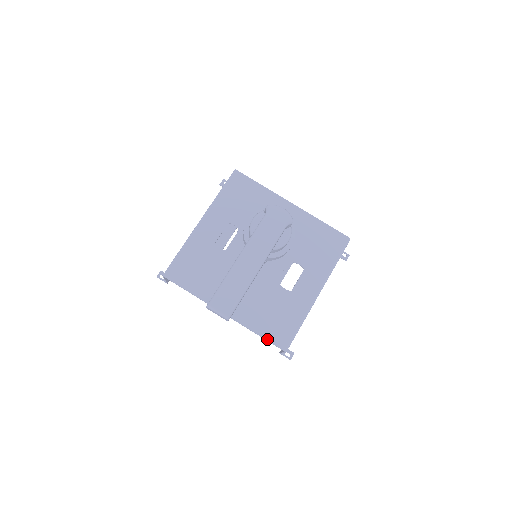
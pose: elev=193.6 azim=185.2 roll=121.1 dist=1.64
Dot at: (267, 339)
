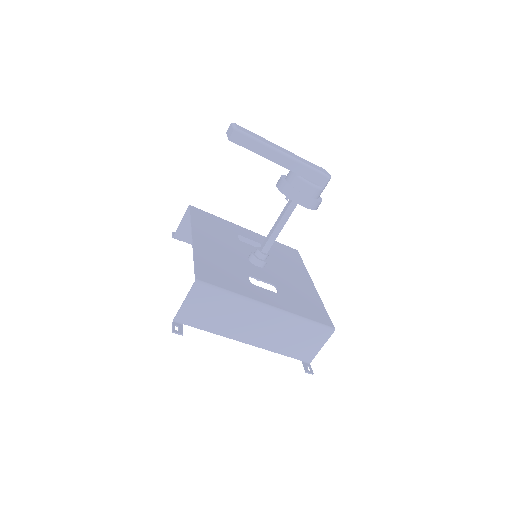
Dot at: (196, 265)
